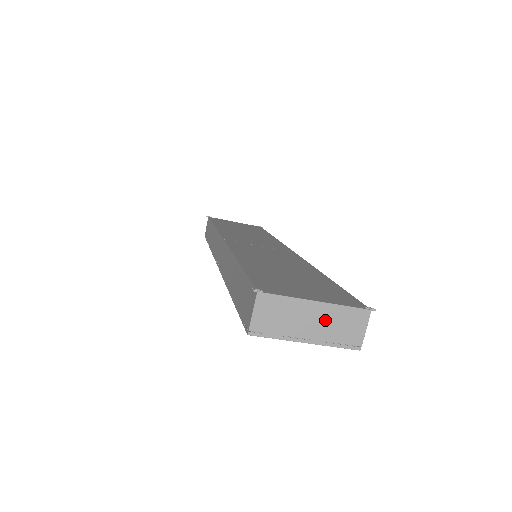
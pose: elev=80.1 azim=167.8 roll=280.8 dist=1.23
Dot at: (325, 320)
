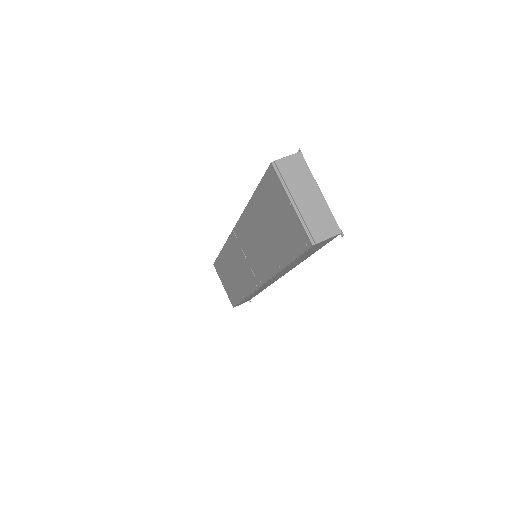
Dot at: (314, 206)
